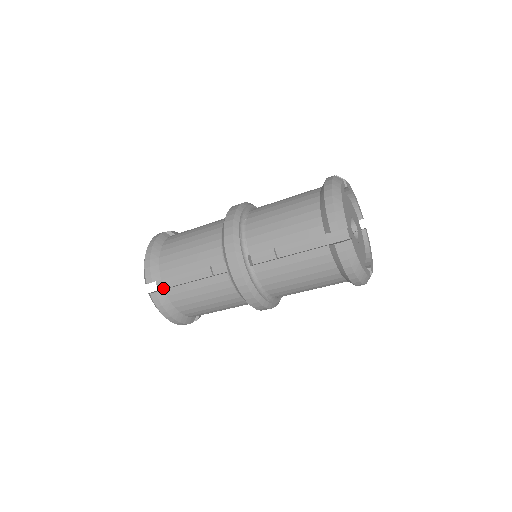
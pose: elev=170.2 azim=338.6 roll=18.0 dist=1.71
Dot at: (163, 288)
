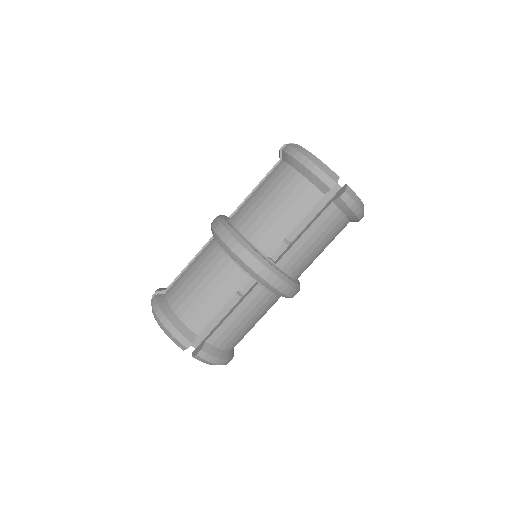
Dot at: (198, 342)
